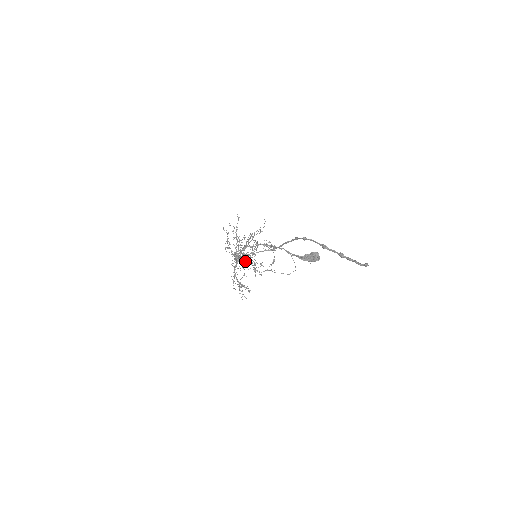
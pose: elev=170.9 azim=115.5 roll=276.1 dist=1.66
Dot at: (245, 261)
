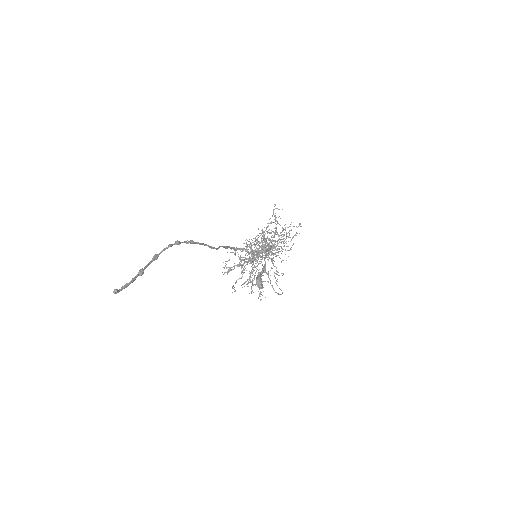
Dot at: (252, 257)
